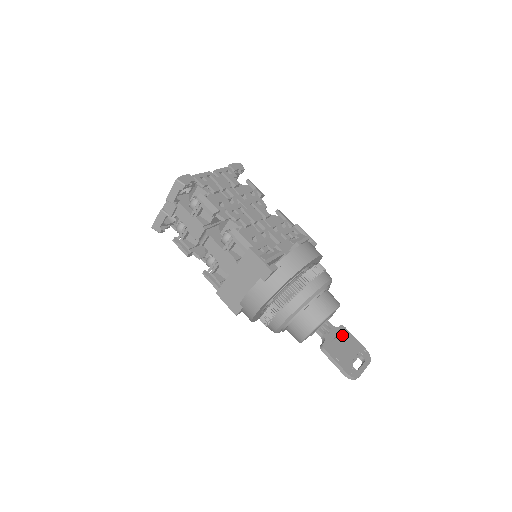
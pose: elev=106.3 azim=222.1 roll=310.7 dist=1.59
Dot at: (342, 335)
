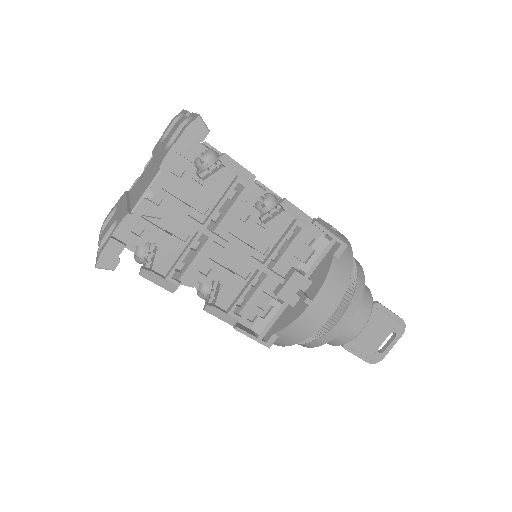
Dot at: (373, 318)
